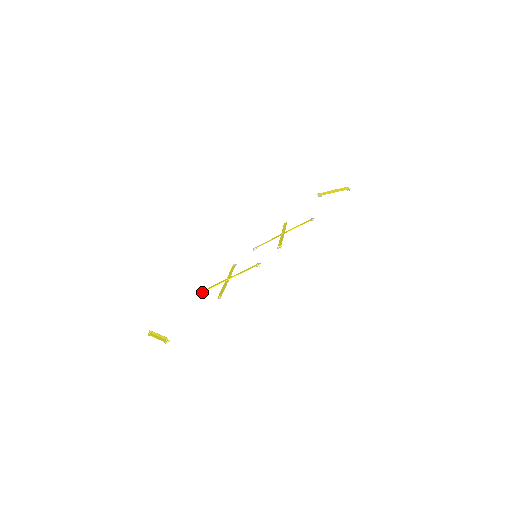
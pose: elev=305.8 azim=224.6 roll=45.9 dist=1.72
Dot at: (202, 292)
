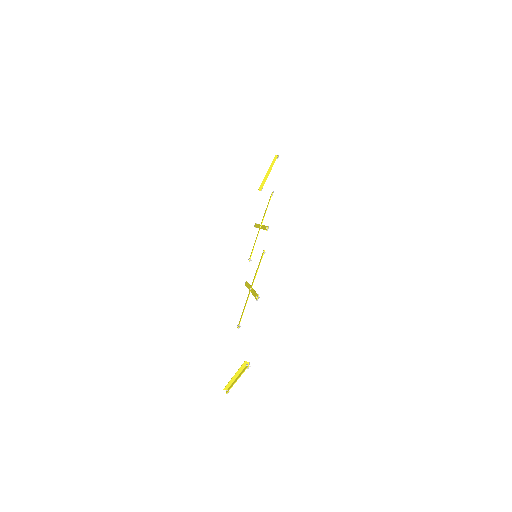
Dot at: (240, 321)
